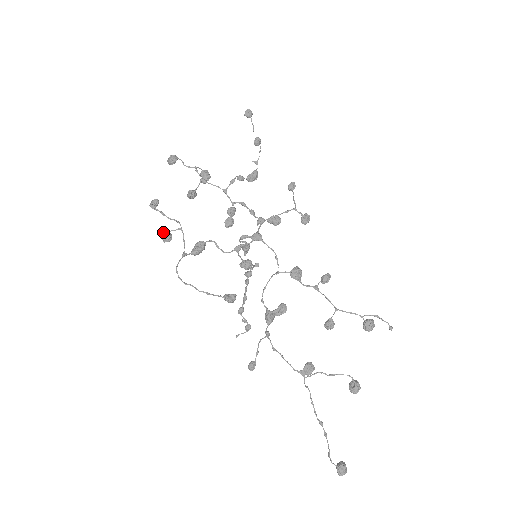
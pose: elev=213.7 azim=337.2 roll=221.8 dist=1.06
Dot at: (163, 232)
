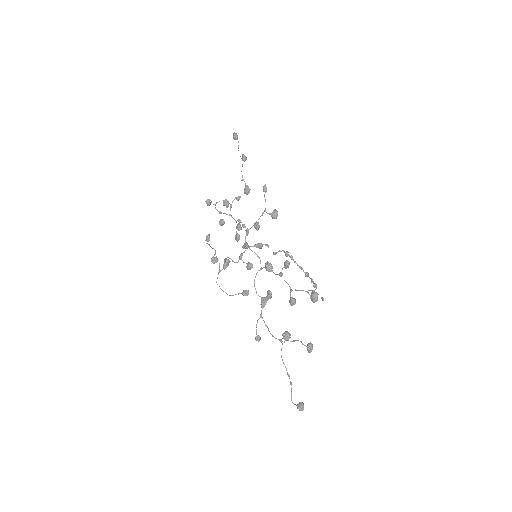
Dot at: (211, 258)
